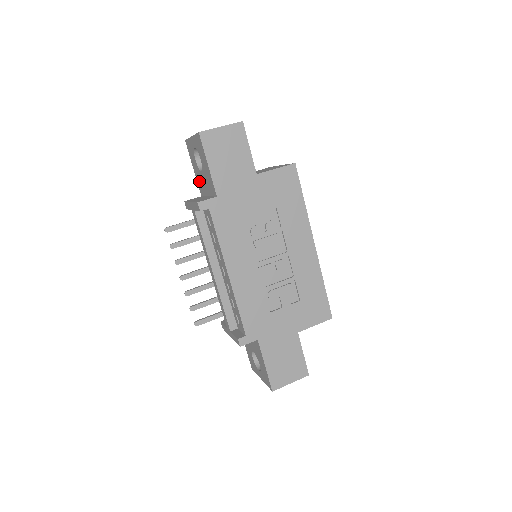
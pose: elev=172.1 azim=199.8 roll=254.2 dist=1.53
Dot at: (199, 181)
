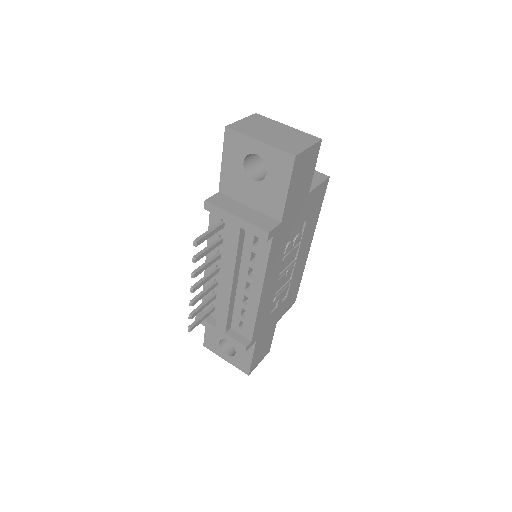
Dot at: (231, 180)
